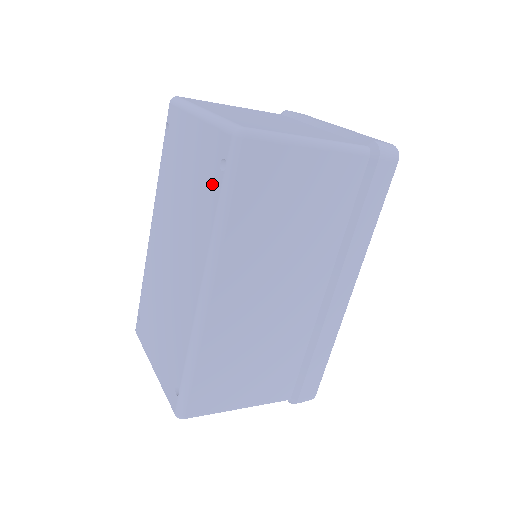
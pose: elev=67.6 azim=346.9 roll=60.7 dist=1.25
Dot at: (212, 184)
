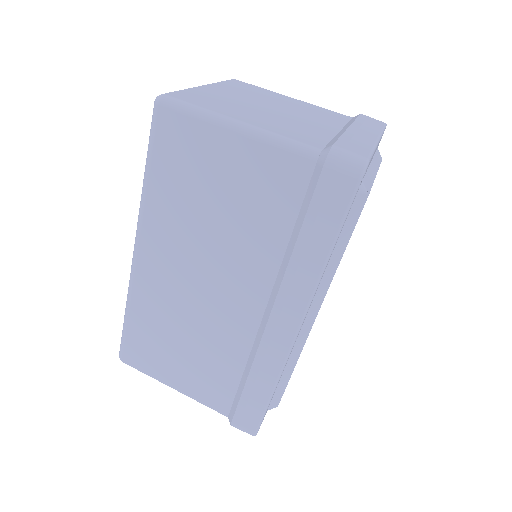
Dot at: occluded
